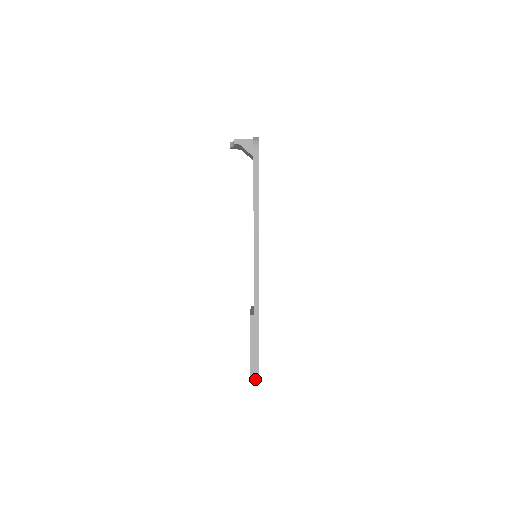
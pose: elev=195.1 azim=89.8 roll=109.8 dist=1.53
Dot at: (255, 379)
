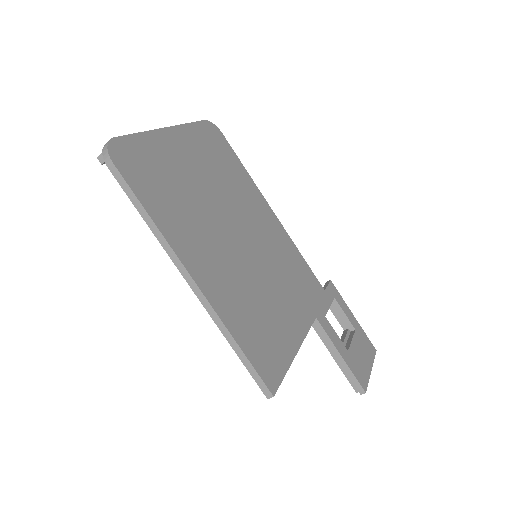
Dot at: (358, 390)
